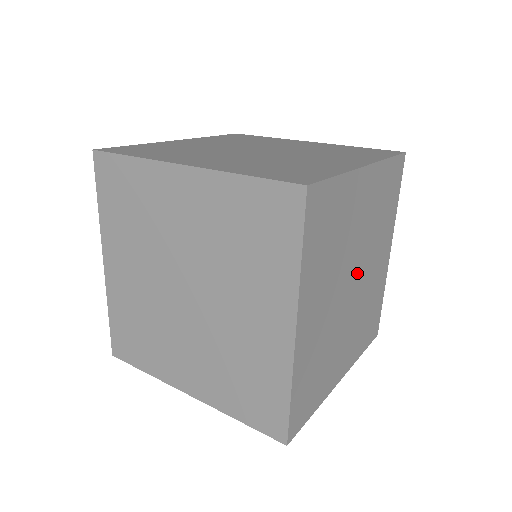
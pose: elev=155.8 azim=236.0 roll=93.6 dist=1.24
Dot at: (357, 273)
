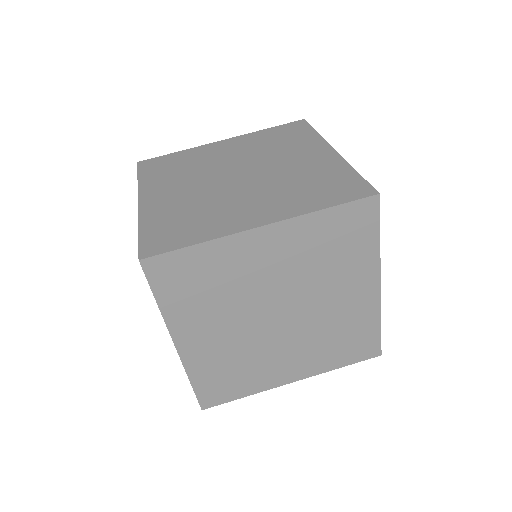
Dot at: occluded
